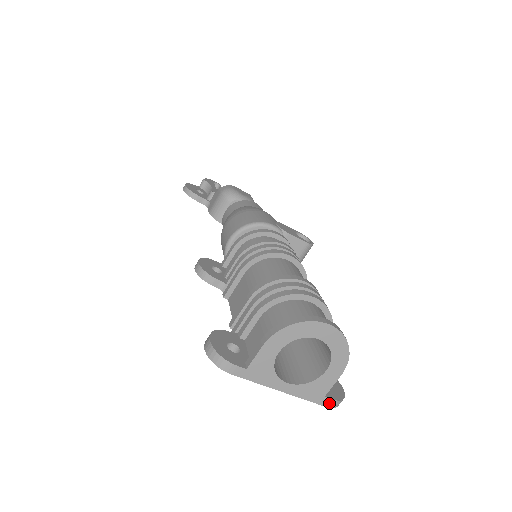
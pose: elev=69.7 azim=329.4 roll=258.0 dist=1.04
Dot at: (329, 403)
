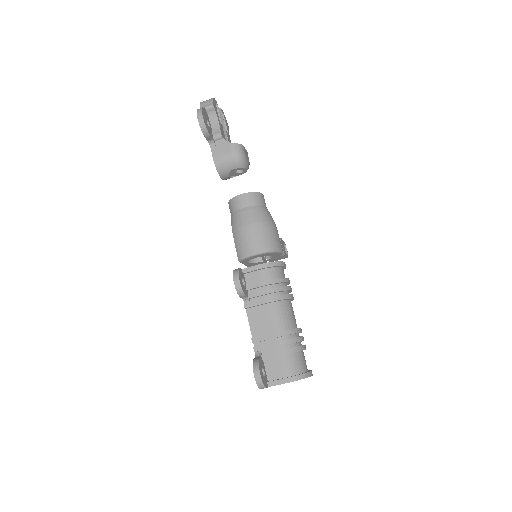
Dot at: occluded
